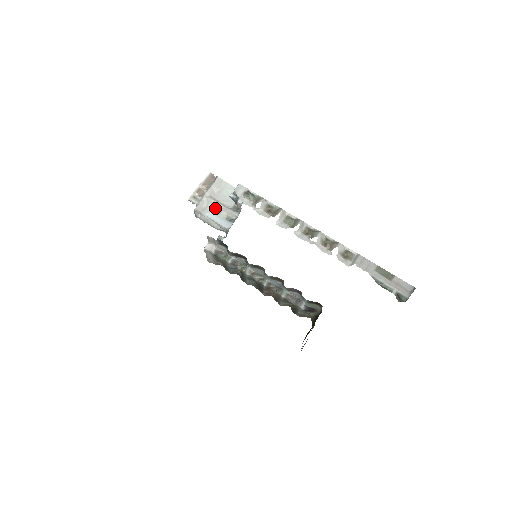
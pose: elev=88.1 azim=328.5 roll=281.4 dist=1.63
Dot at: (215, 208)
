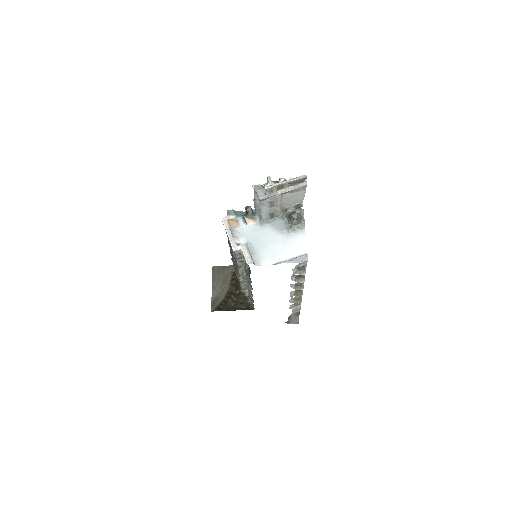
Dot at: (274, 203)
